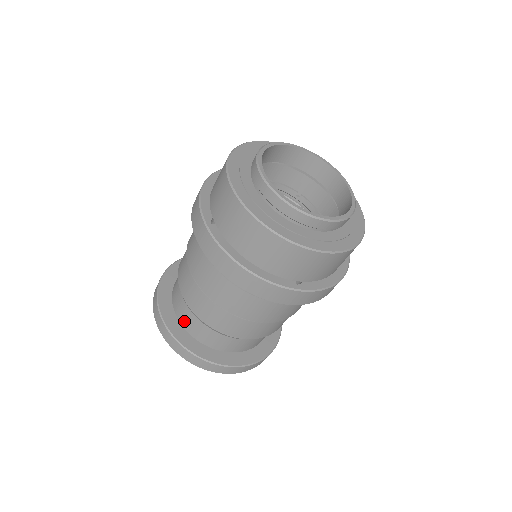
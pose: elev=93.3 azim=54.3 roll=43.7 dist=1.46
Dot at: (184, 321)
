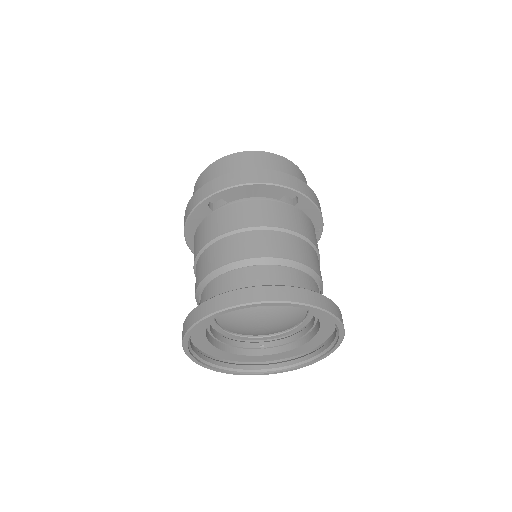
Dot at: occluded
